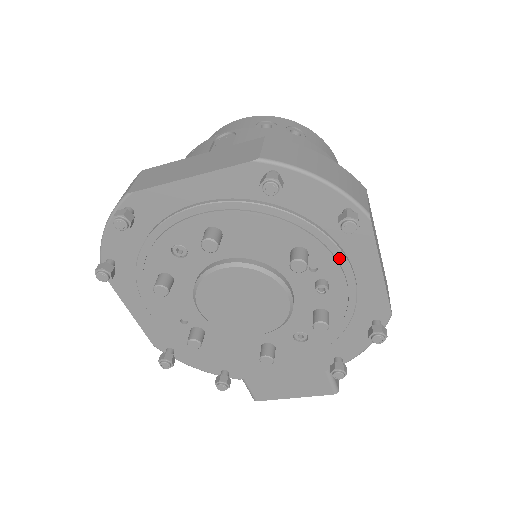
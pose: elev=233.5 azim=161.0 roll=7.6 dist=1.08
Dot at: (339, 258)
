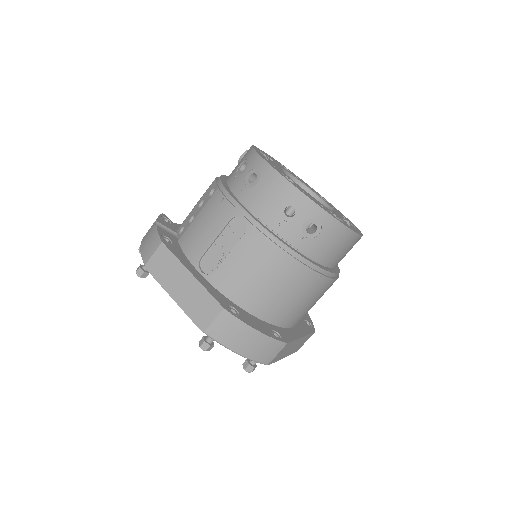
Dot at: occluded
